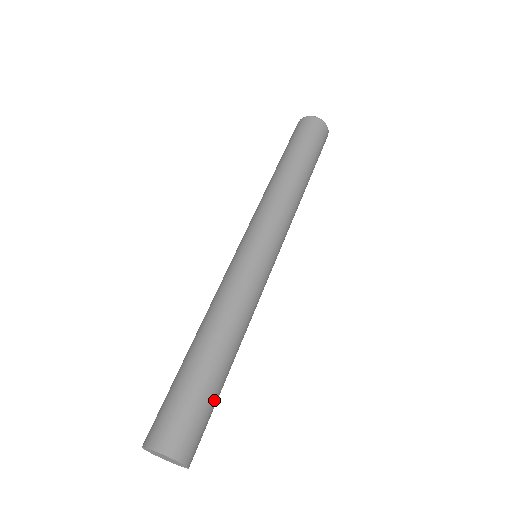
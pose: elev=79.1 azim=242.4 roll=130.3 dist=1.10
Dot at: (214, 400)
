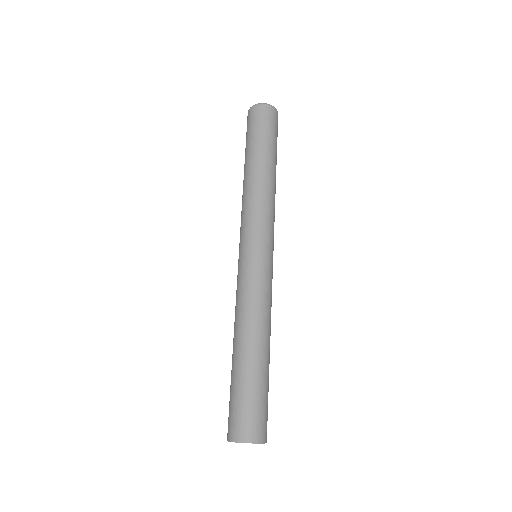
Dot at: (265, 388)
